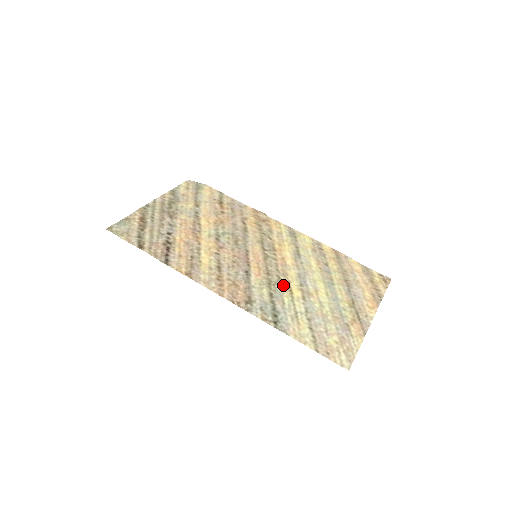
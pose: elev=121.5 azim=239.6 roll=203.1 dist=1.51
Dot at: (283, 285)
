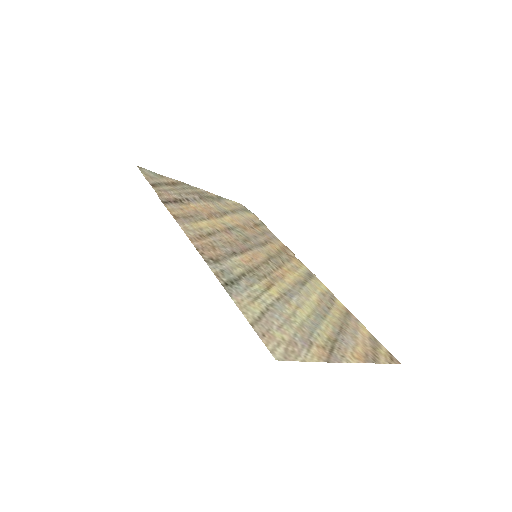
Dot at: (264, 281)
